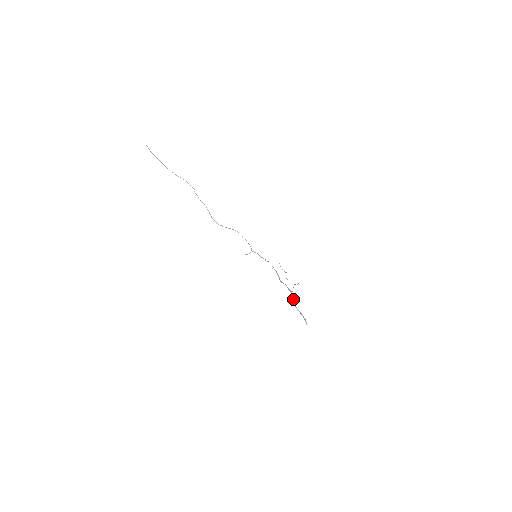
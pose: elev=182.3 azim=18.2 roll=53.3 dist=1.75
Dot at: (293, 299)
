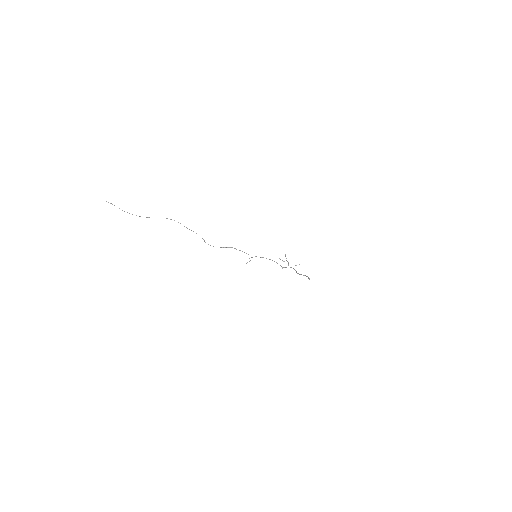
Dot at: occluded
